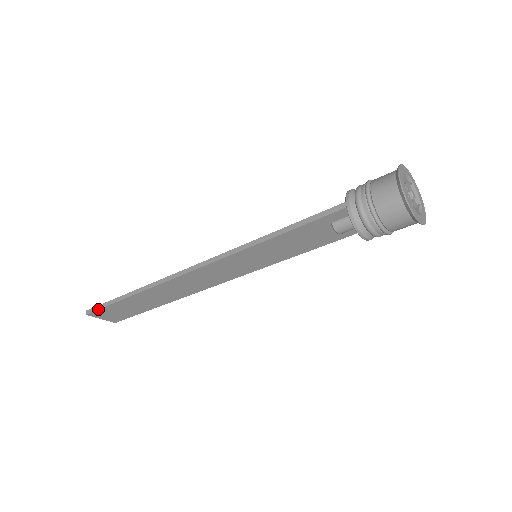
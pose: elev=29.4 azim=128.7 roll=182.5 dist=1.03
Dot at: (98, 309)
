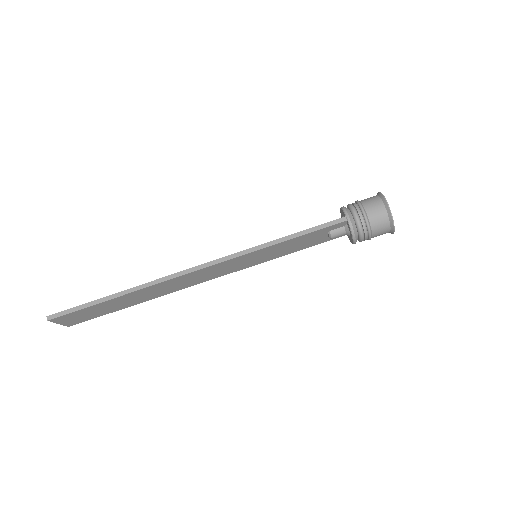
Dot at: (68, 313)
